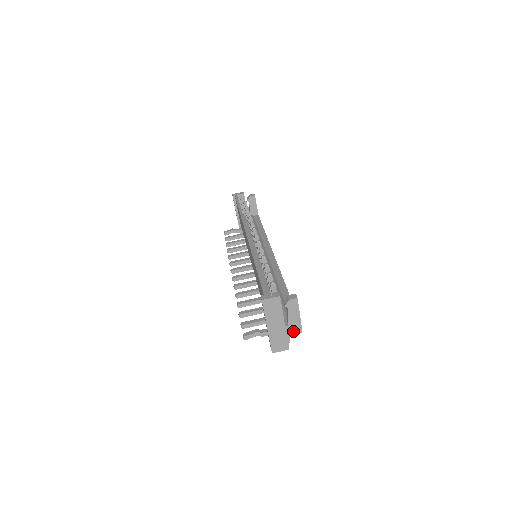
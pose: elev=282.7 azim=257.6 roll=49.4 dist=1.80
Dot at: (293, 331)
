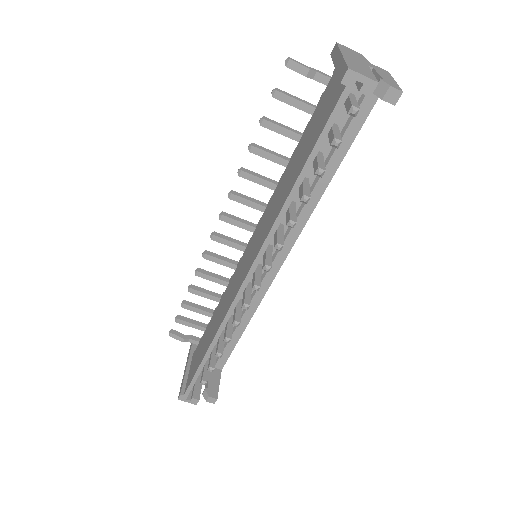
Dot at: occluded
